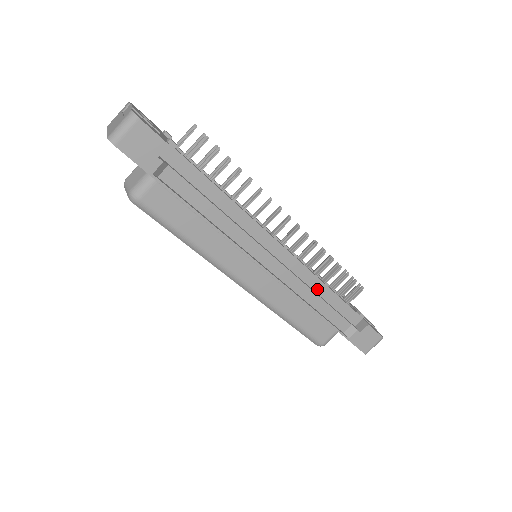
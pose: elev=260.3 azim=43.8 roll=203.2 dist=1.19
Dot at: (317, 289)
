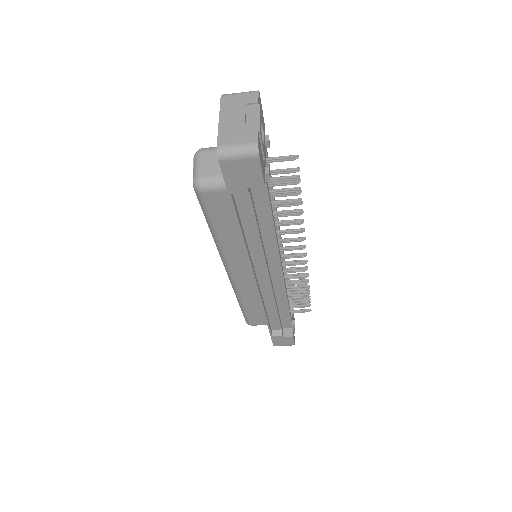
Dot at: (280, 302)
